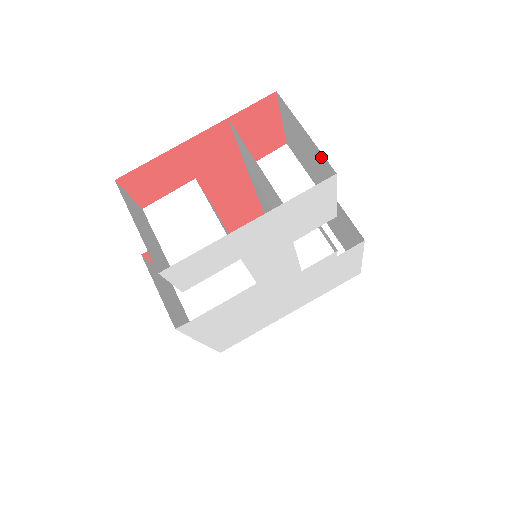
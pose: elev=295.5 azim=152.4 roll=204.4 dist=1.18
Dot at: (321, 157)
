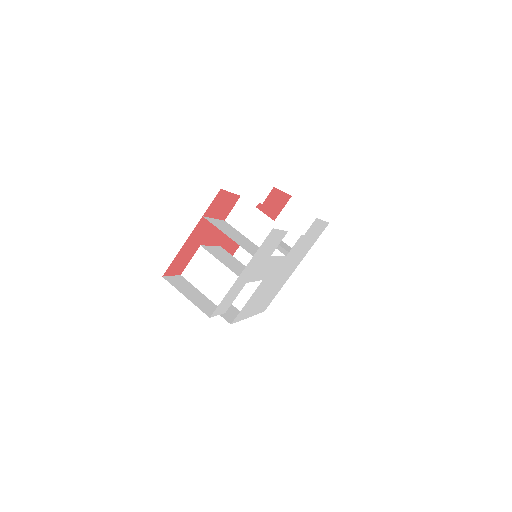
Dot at: occluded
